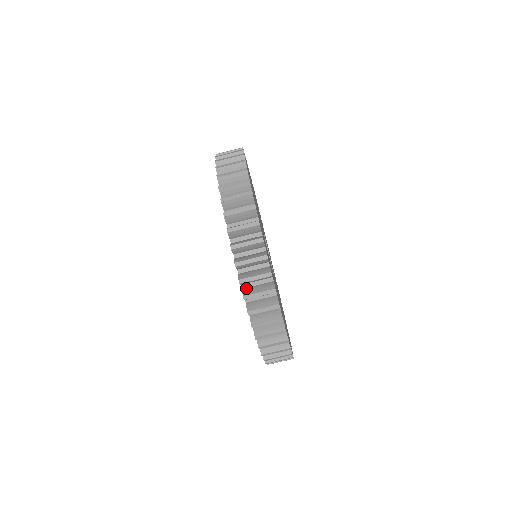
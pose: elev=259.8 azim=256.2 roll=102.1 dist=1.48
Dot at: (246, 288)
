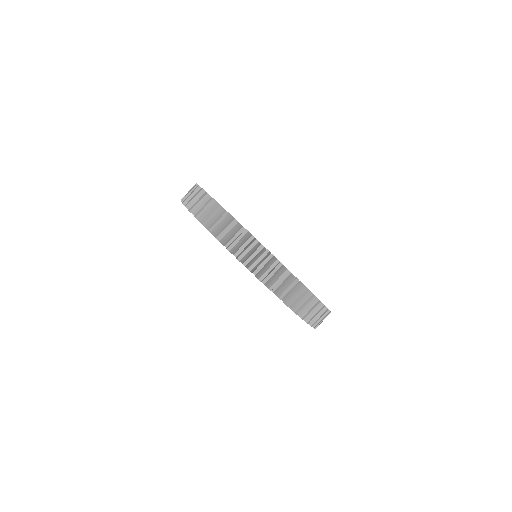
Dot at: (238, 255)
